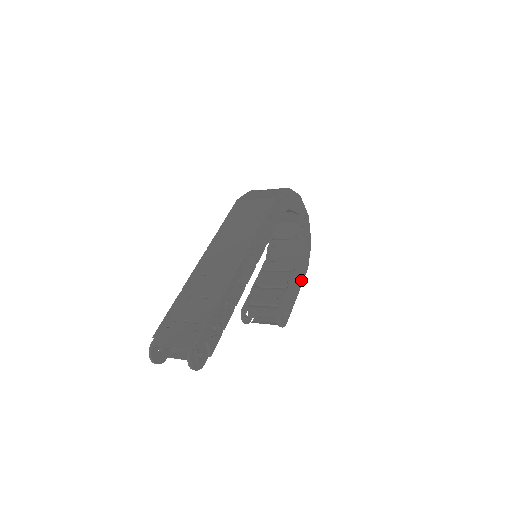
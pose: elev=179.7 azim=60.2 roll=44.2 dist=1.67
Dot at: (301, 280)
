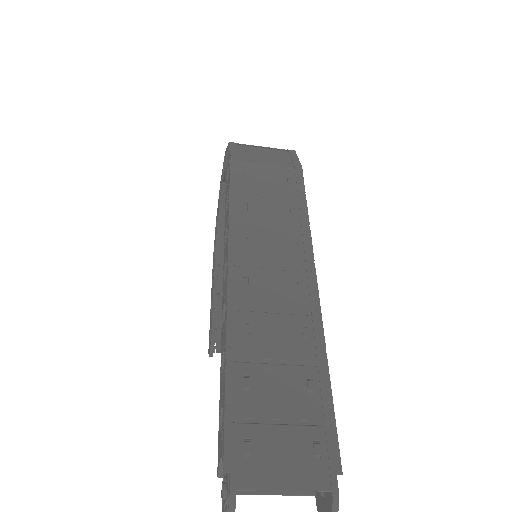
Dot at: occluded
